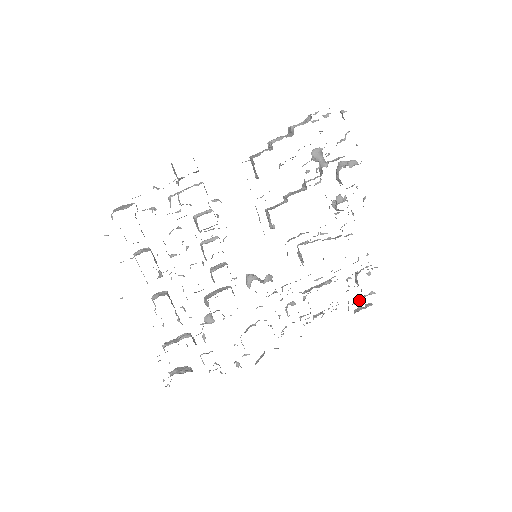
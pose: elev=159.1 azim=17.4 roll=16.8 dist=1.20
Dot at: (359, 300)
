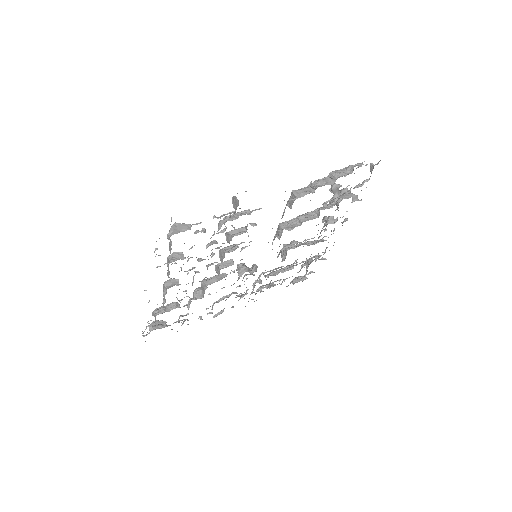
Dot at: (301, 277)
